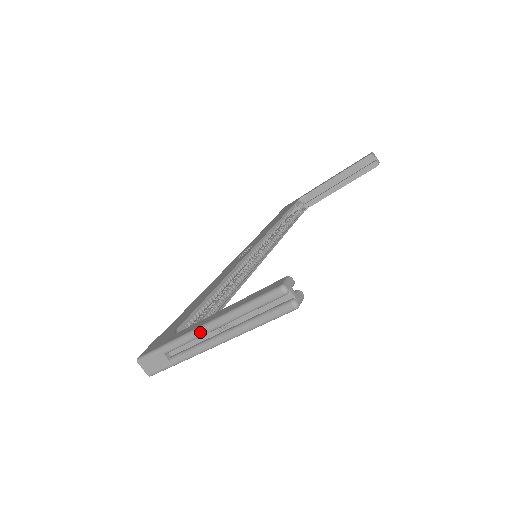
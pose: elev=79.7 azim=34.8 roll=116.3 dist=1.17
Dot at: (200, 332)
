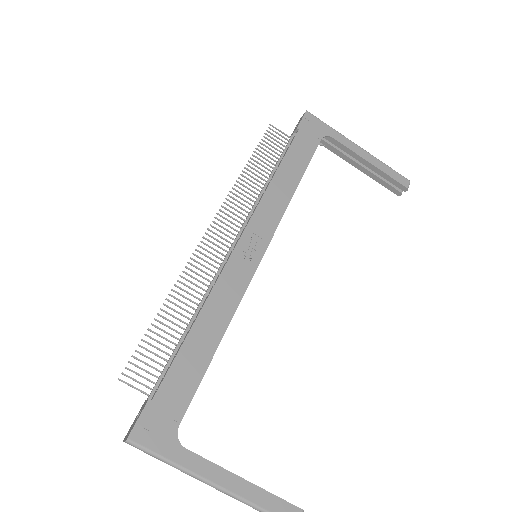
Dot at: occluded
